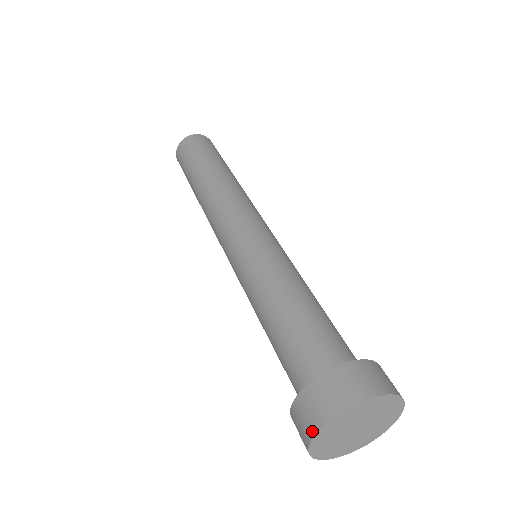
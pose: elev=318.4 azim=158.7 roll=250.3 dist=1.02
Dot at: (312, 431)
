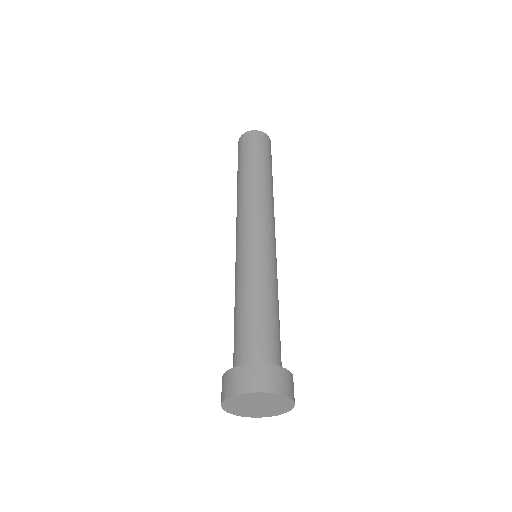
Dot at: (245, 390)
